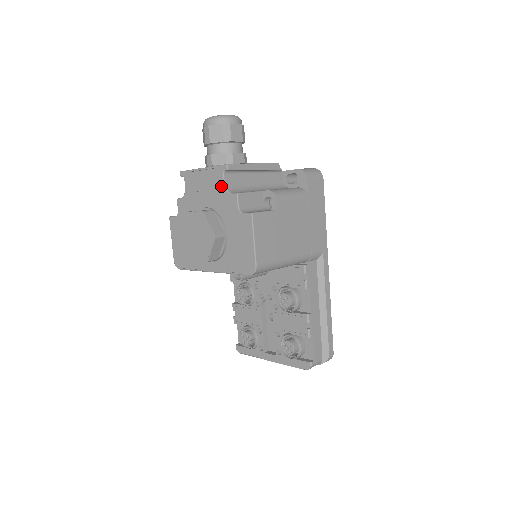
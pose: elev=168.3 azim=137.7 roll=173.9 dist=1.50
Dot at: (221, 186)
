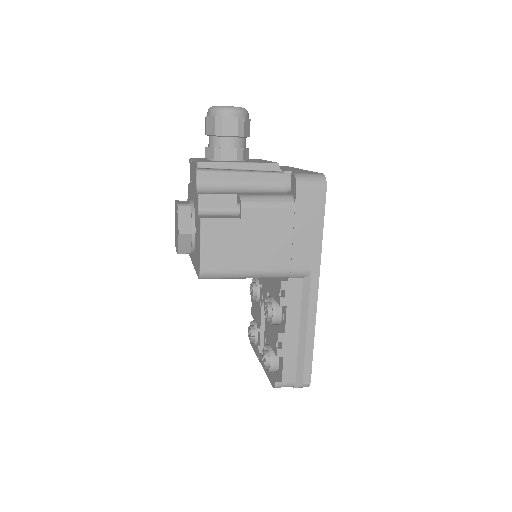
Dot at: (195, 183)
